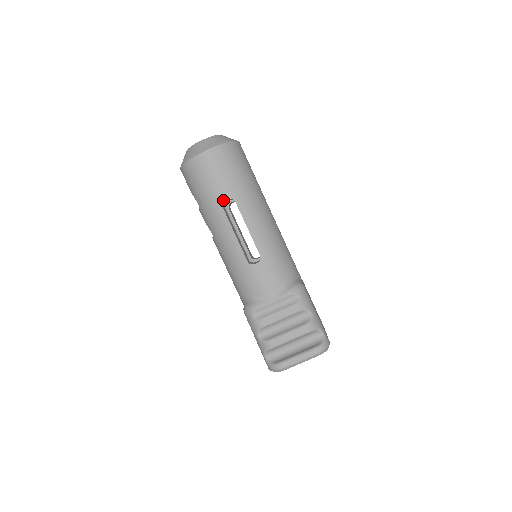
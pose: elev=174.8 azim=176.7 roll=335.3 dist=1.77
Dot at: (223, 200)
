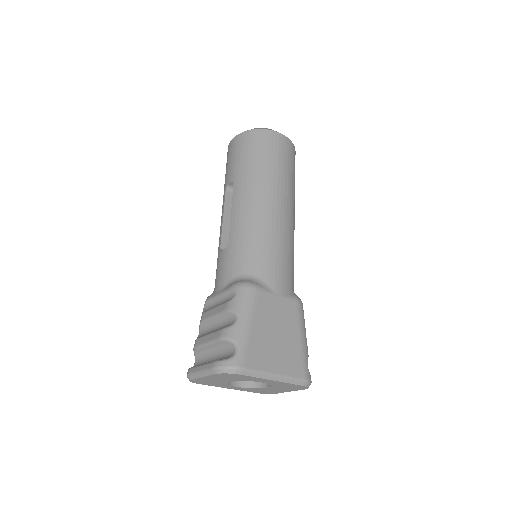
Dot at: (228, 183)
